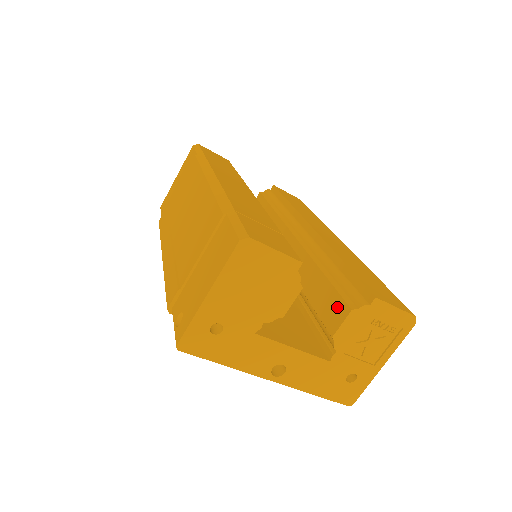
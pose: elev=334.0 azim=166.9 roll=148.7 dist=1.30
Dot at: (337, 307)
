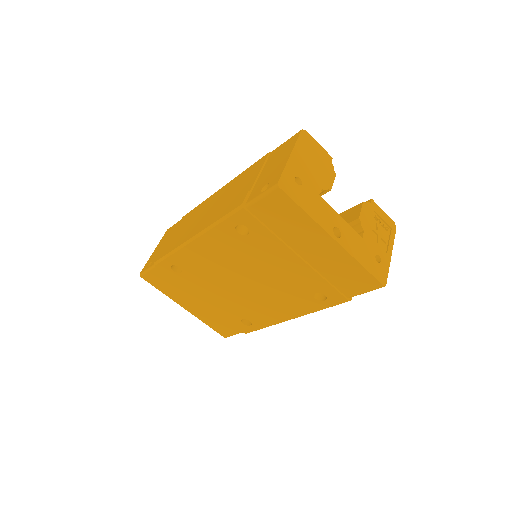
Dot at: (350, 212)
